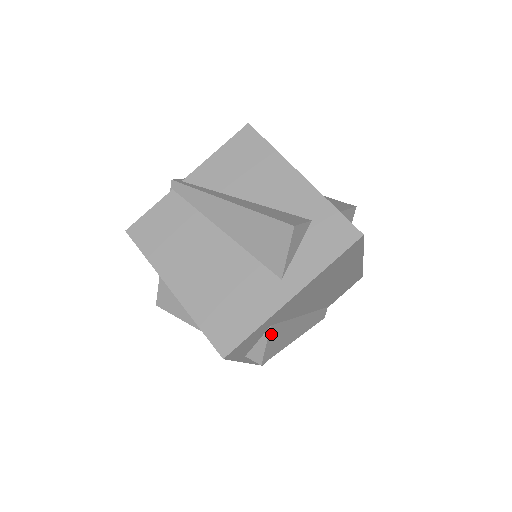
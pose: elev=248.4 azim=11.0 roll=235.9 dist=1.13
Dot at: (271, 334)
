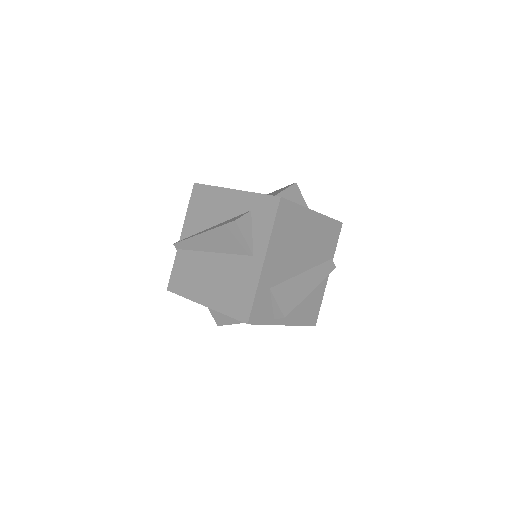
Dot at: (276, 294)
